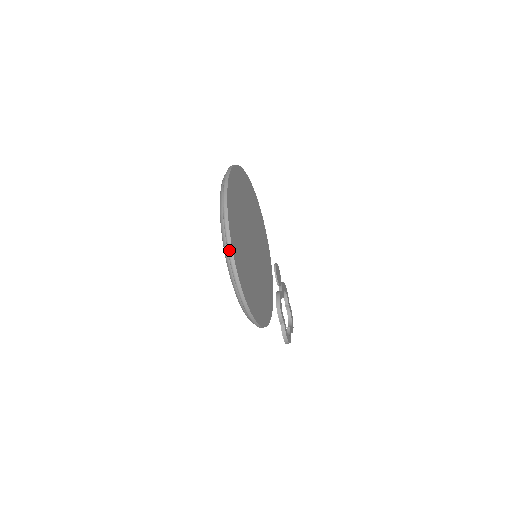
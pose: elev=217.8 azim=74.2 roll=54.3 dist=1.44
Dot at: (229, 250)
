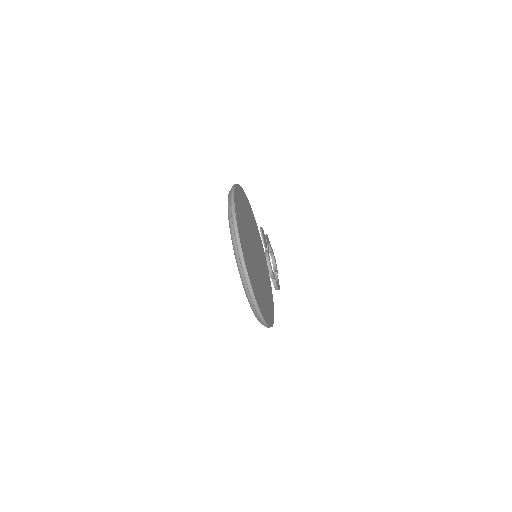
Dot at: (253, 300)
